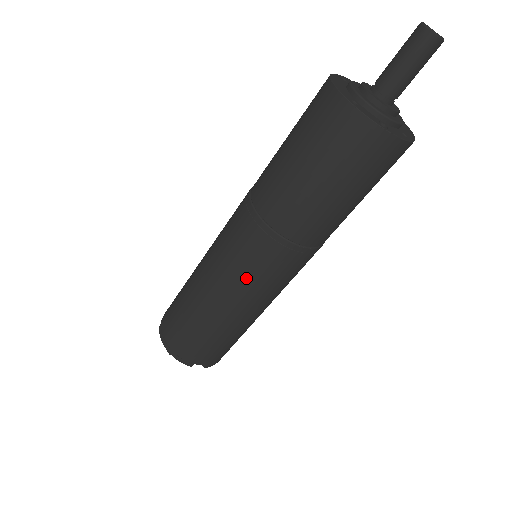
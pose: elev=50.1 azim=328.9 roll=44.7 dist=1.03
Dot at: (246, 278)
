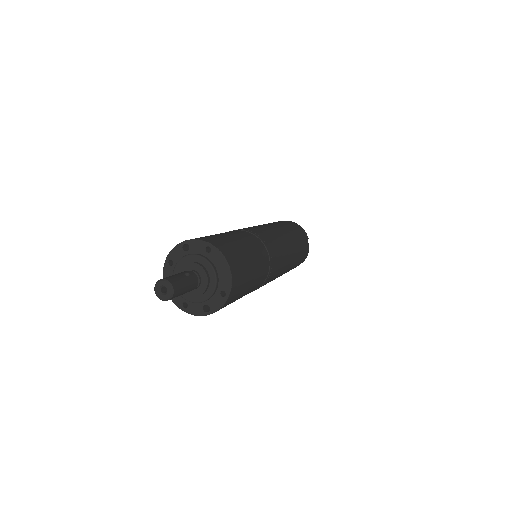
Dot at: occluded
